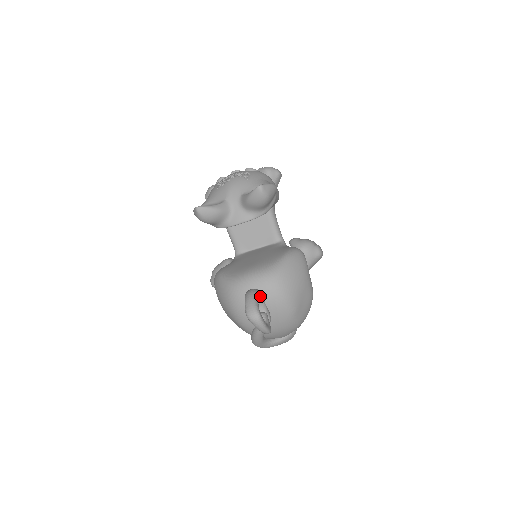
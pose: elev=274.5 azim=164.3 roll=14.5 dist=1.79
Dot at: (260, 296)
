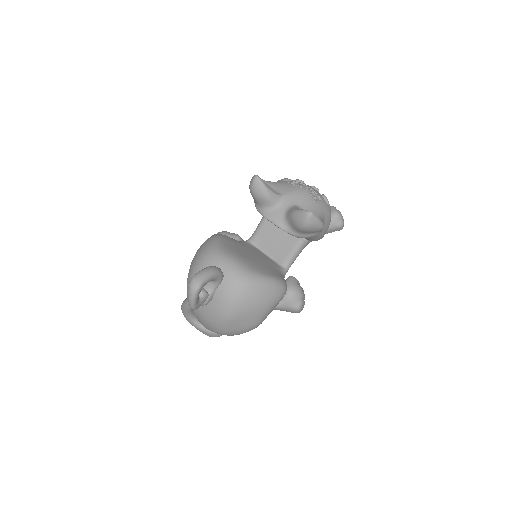
Dot at: (218, 279)
